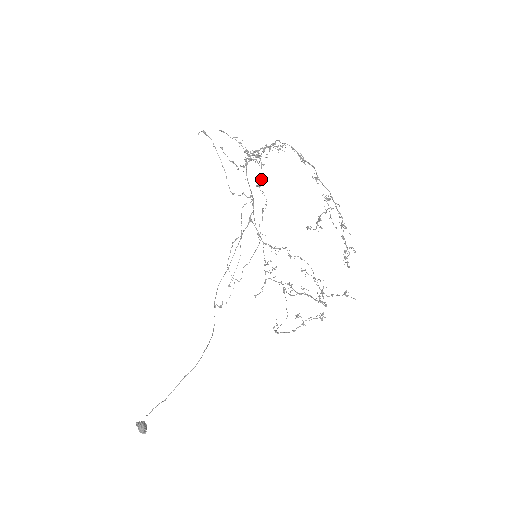
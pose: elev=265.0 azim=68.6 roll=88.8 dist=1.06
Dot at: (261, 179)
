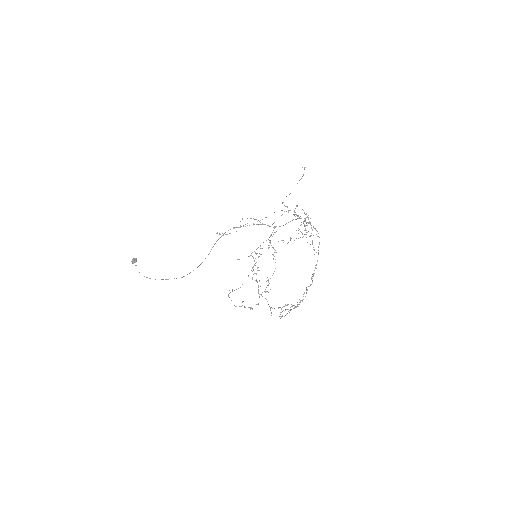
Dot at: occluded
